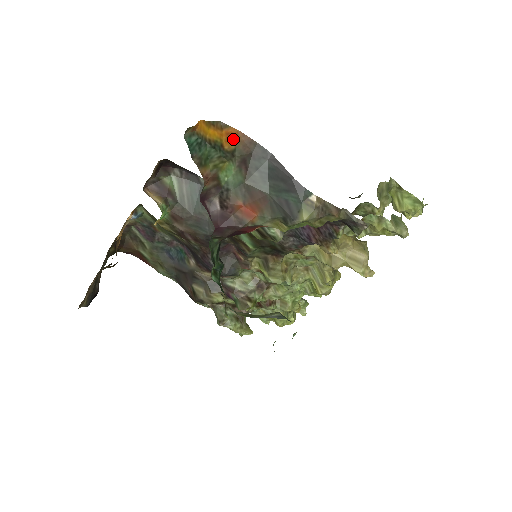
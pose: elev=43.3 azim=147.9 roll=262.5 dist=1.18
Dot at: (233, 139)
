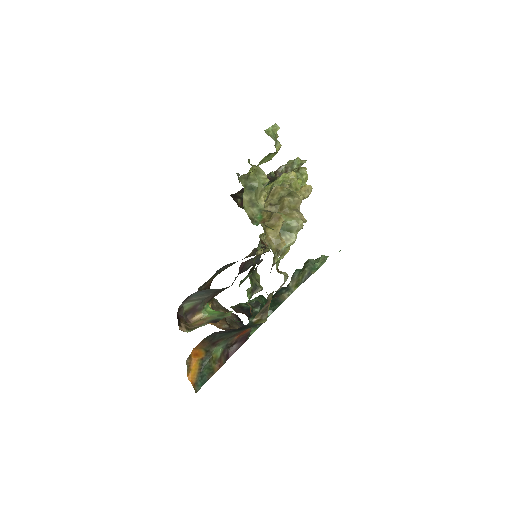
Dot at: (198, 352)
